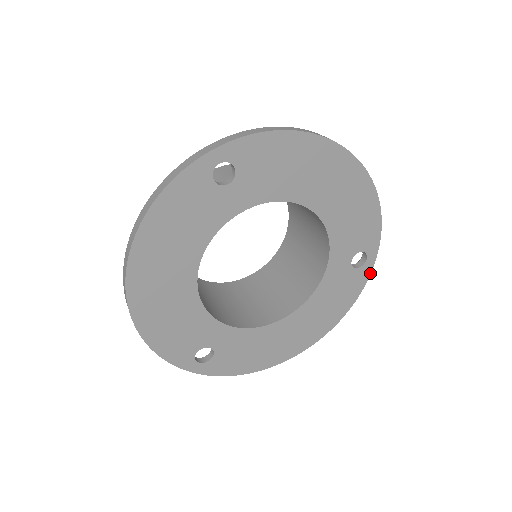
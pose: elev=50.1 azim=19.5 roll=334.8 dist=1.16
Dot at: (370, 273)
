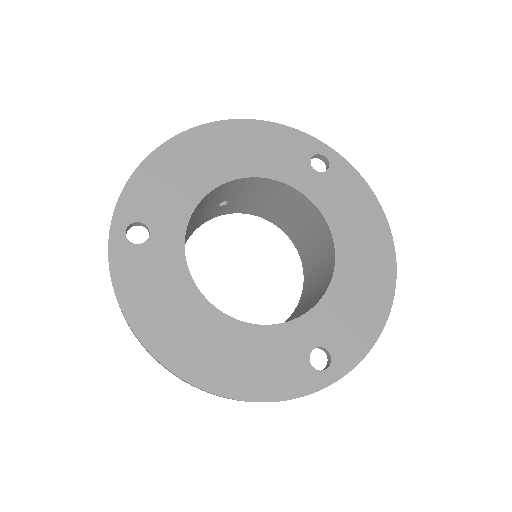
Dot at: (344, 160)
